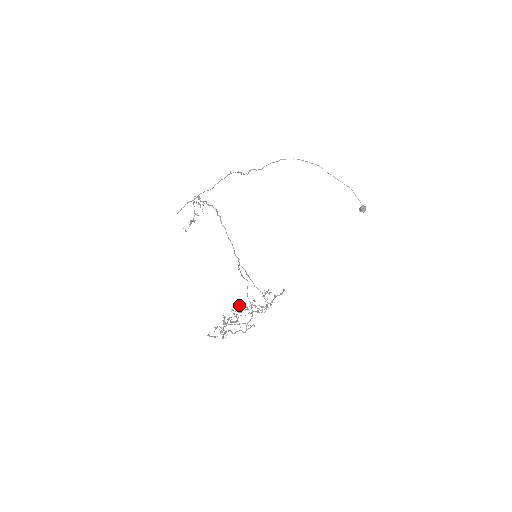
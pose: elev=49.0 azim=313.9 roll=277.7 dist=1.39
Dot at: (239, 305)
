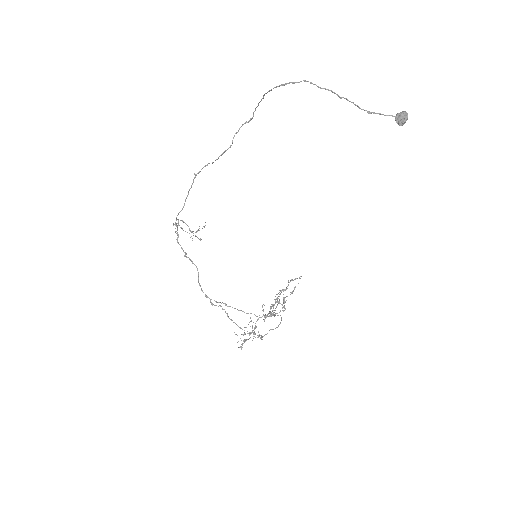
Dot at: (279, 290)
